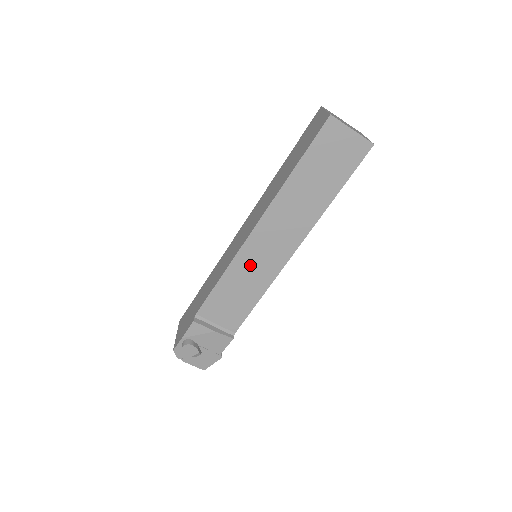
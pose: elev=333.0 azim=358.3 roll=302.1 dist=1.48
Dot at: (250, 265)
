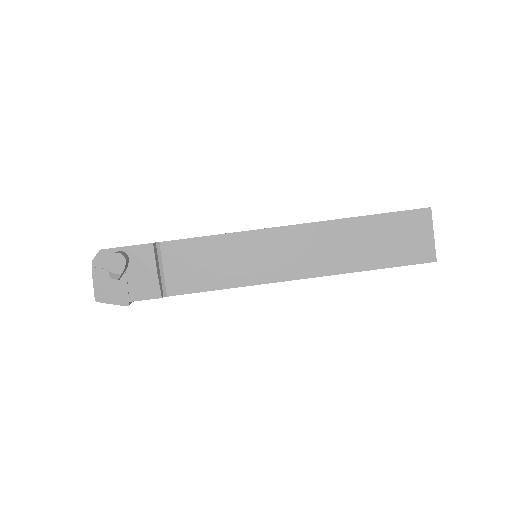
Dot at: (253, 251)
